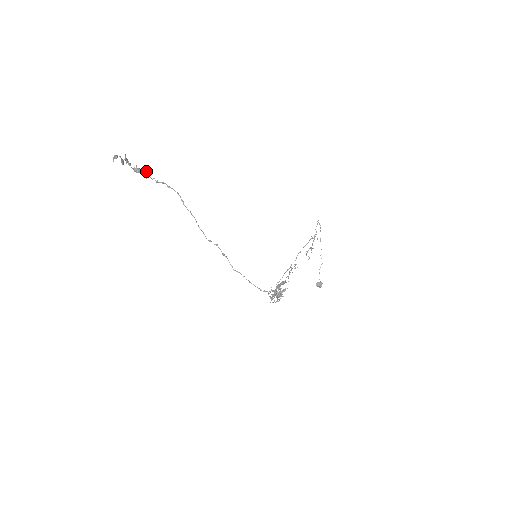
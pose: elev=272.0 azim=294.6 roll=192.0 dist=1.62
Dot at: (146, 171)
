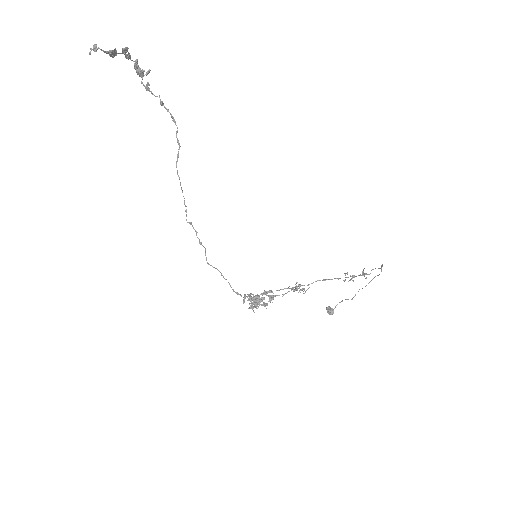
Dot at: (148, 82)
